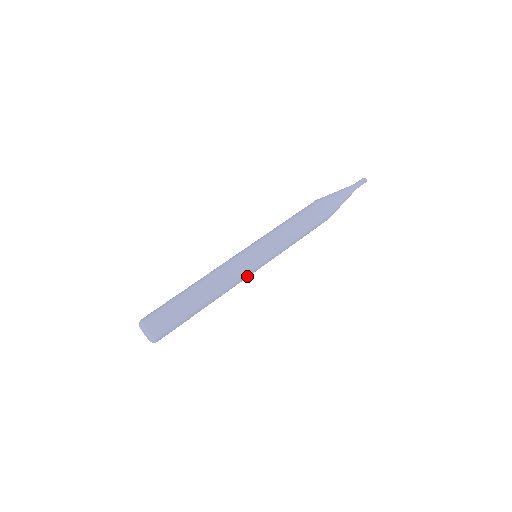
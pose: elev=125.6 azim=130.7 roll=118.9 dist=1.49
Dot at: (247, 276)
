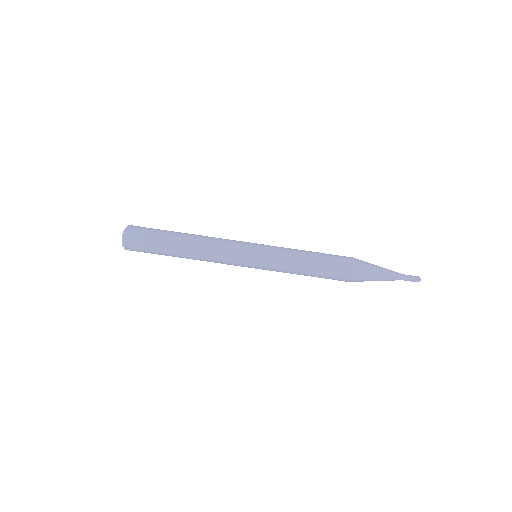
Dot at: (233, 264)
